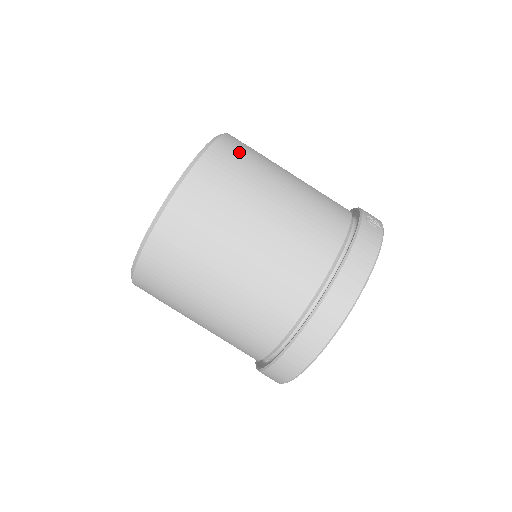
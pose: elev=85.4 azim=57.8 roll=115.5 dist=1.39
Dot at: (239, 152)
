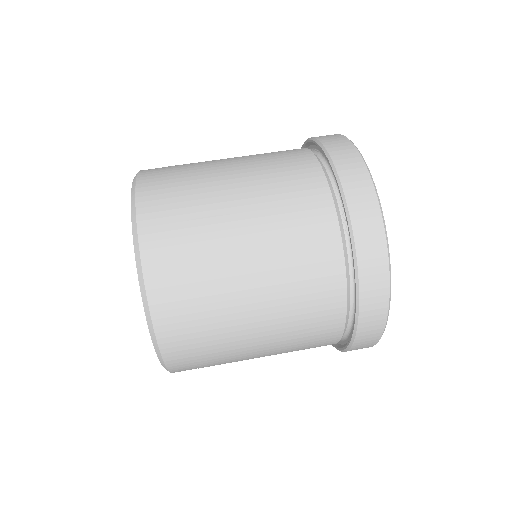
Dot at: occluded
